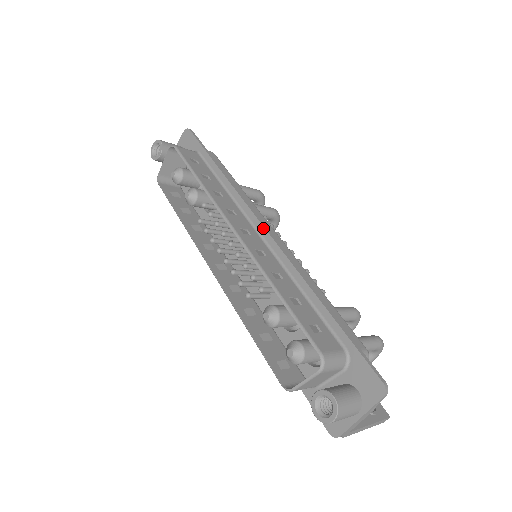
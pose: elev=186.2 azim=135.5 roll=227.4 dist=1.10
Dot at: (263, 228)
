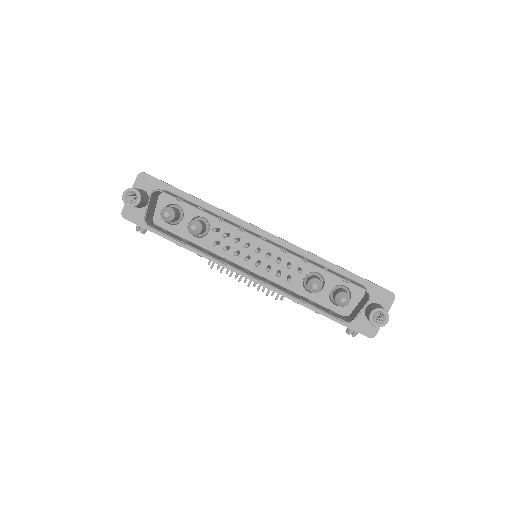
Dot at: (267, 233)
